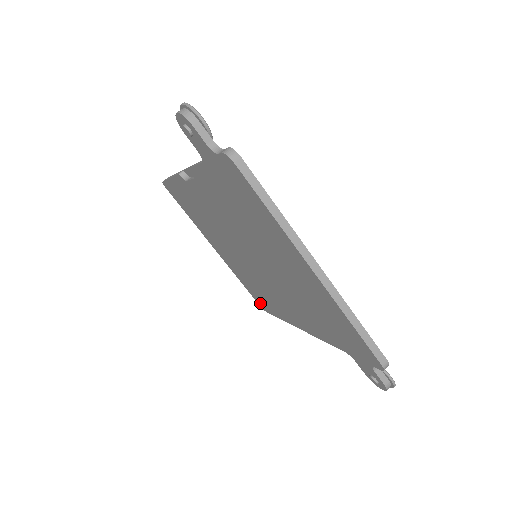
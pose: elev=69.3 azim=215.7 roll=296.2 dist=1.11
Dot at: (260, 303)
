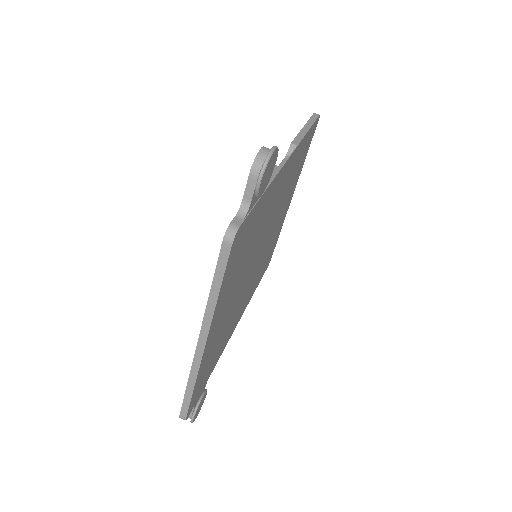
Dot at: occluded
